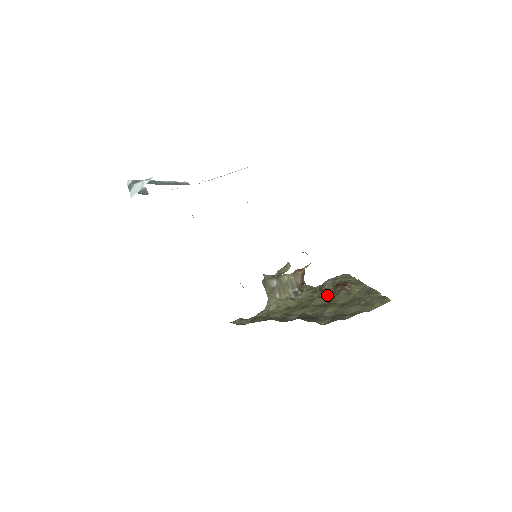
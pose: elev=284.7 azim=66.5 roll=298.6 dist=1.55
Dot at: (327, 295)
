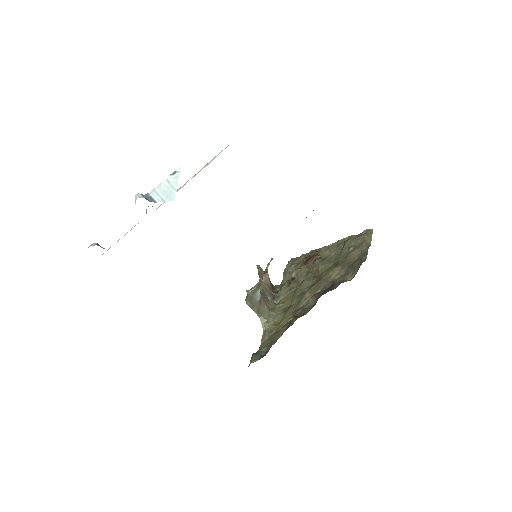
Dot at: (306, 275)
